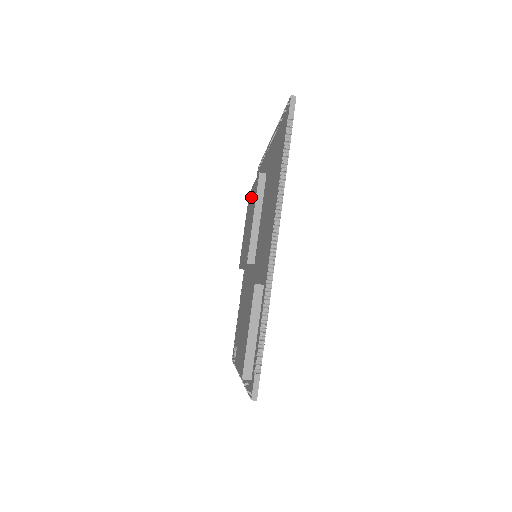
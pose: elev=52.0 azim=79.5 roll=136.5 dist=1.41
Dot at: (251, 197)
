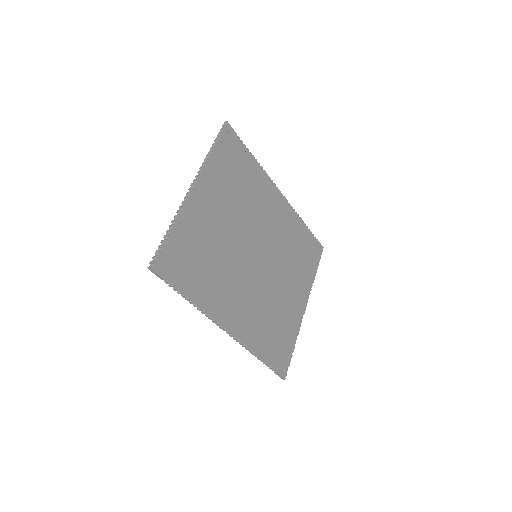
Dot at: occluded
